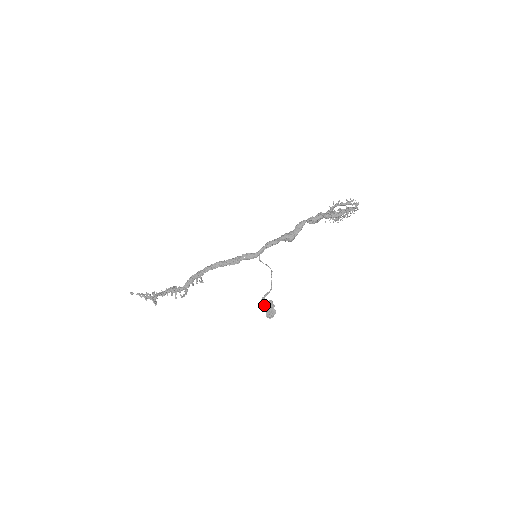
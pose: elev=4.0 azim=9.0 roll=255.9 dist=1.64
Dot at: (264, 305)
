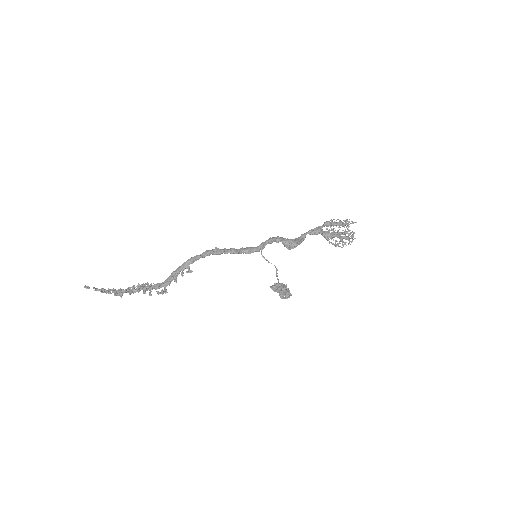
Dot at: (276, 285)
